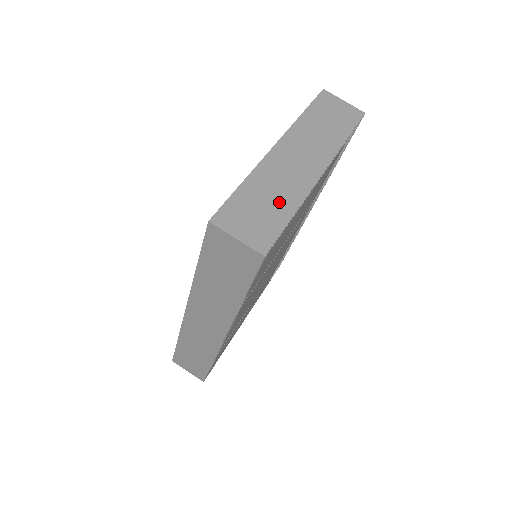
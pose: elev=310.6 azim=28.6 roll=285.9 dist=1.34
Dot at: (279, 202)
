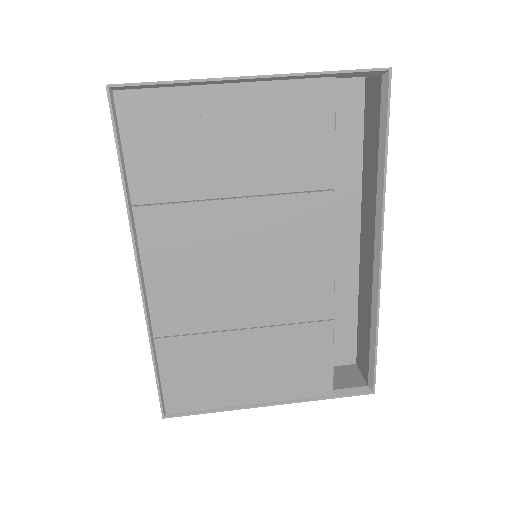
Dot at: occluded
